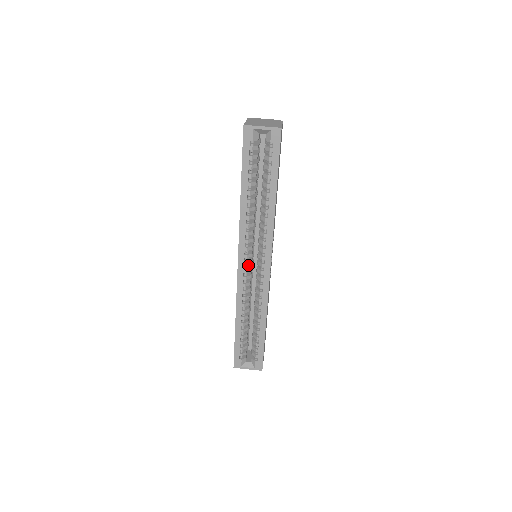
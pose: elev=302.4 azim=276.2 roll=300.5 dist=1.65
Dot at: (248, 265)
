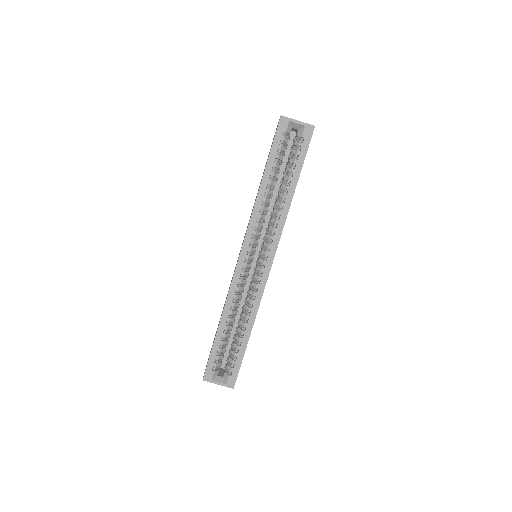
Dot at: (248, 260)
